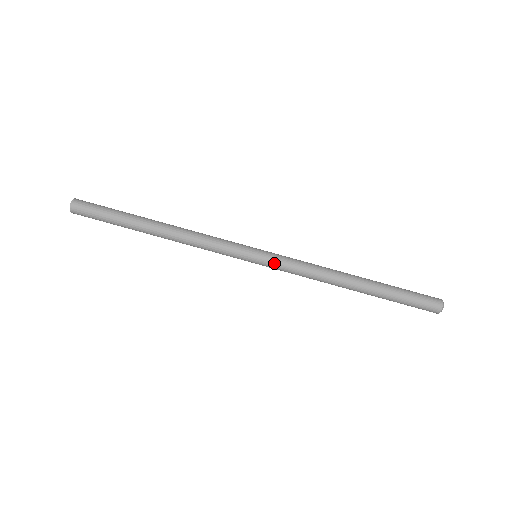
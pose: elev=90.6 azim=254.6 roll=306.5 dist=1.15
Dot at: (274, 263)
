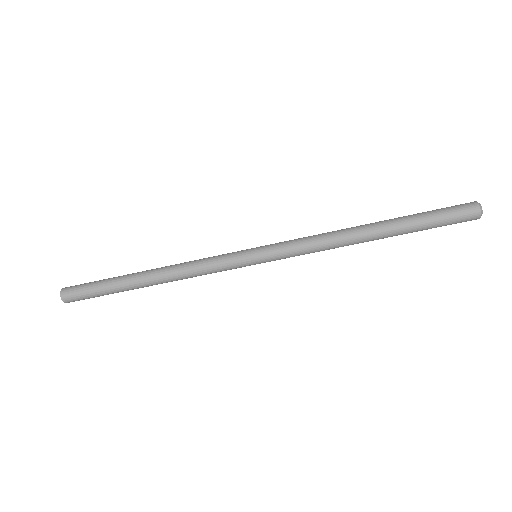
Dot at: occluded
